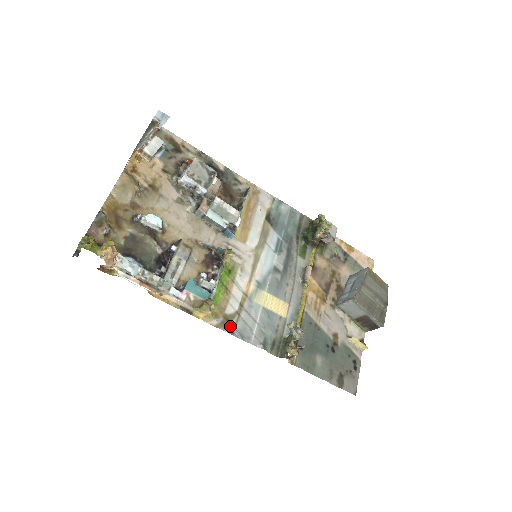
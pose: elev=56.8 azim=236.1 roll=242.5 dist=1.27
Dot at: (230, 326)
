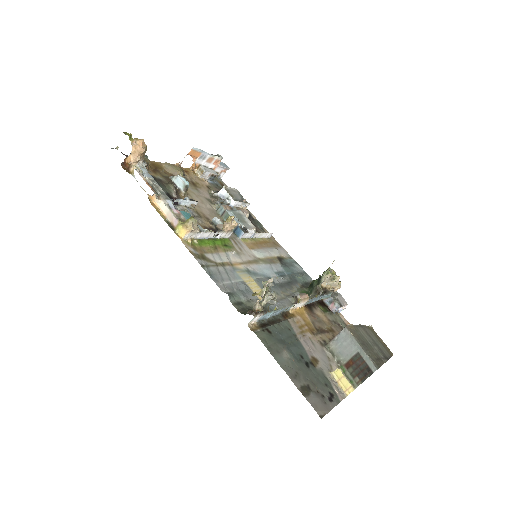
Dot at: (203, 262)
